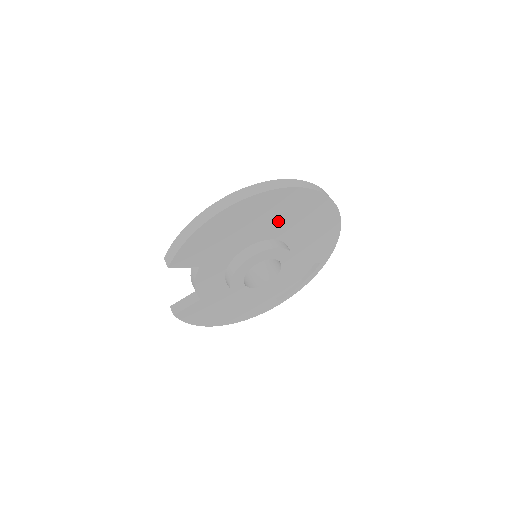
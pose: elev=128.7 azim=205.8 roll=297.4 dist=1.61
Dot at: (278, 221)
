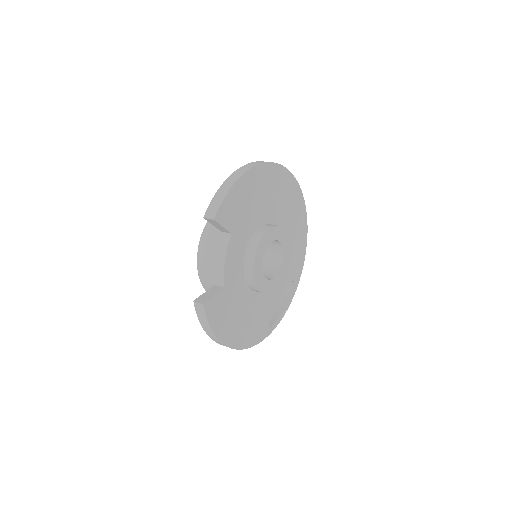
Dot at: (279, 205)
